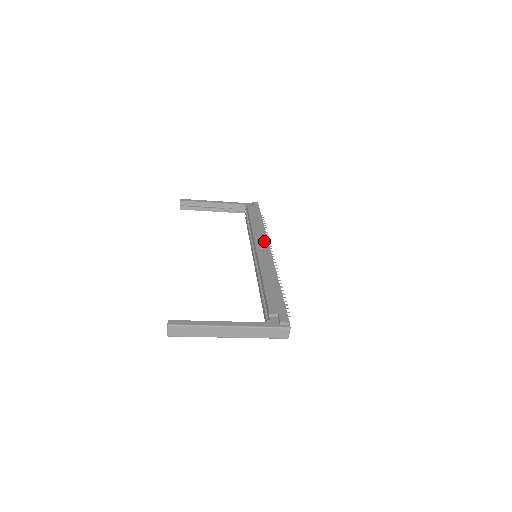
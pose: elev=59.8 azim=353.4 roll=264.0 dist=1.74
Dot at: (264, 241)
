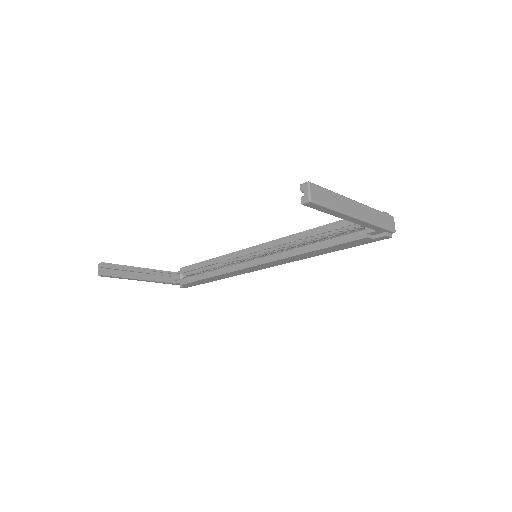
Dot at: occluded
